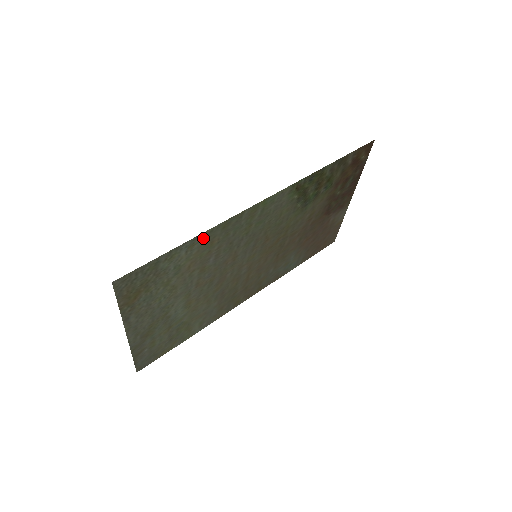
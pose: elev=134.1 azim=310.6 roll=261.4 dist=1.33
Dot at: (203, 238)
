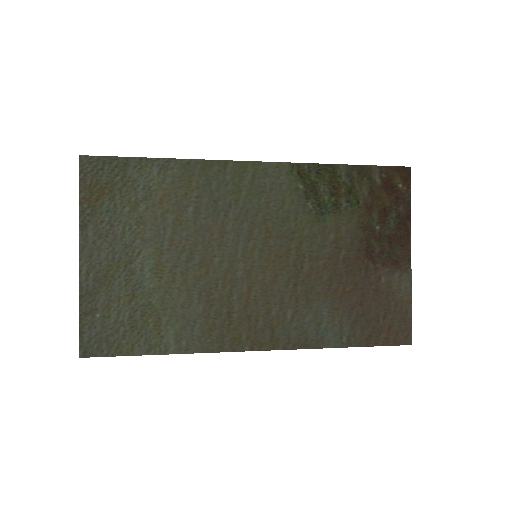
Dot at: (179, 167)
